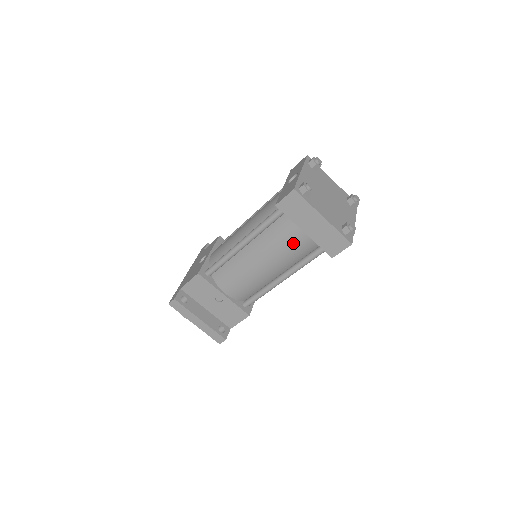
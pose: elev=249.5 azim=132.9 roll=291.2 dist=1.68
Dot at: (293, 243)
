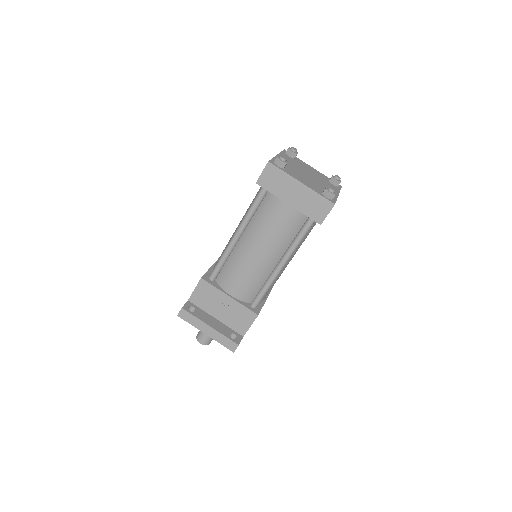
Dot at: (281, 220)
